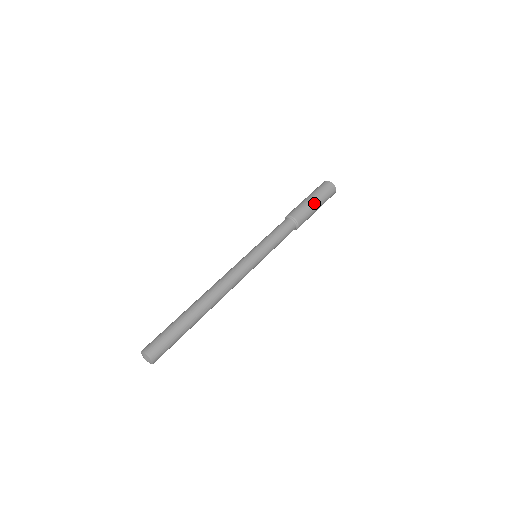
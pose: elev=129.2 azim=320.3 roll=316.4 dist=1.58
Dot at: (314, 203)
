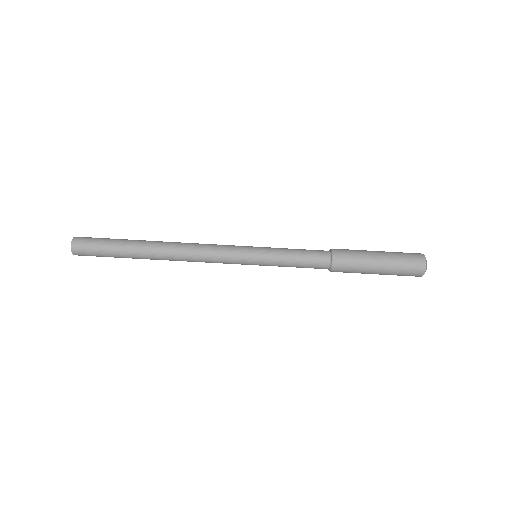
Dot at: (375, 268)
